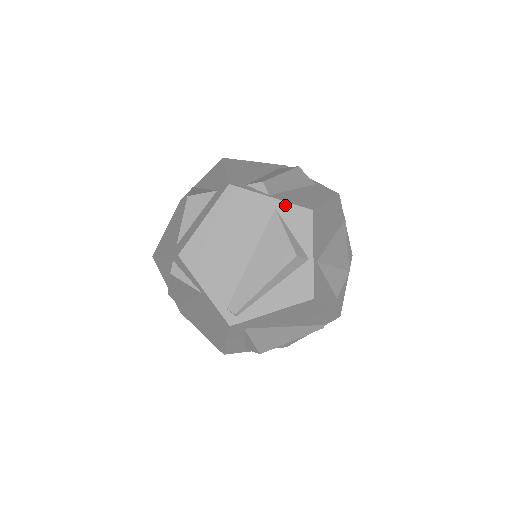
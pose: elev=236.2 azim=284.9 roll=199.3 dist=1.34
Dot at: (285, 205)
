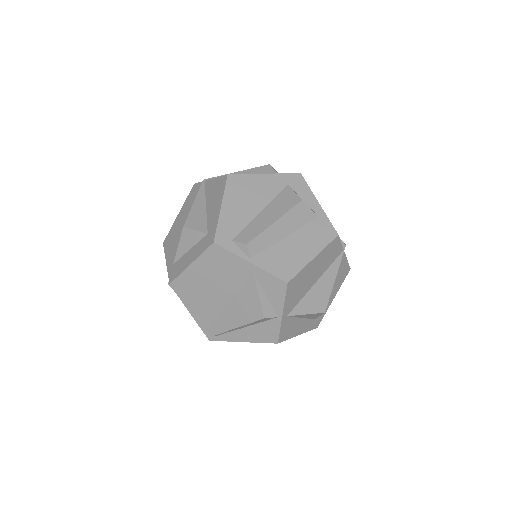
Dot at: (263, 272)
